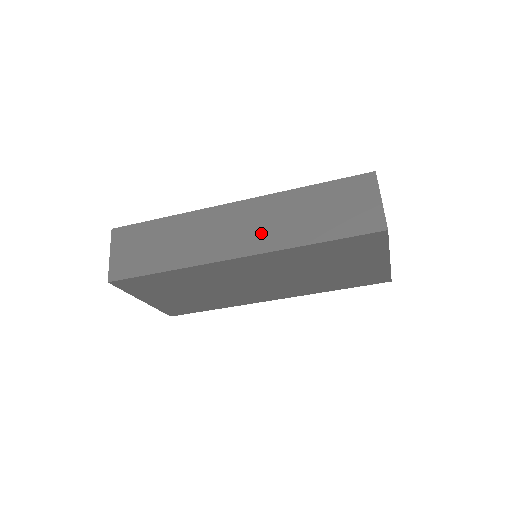
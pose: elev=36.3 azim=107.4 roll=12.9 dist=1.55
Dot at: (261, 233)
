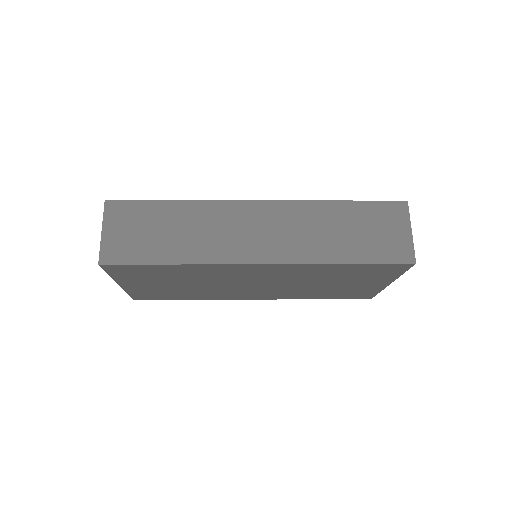
Dot at: (288, 241)
